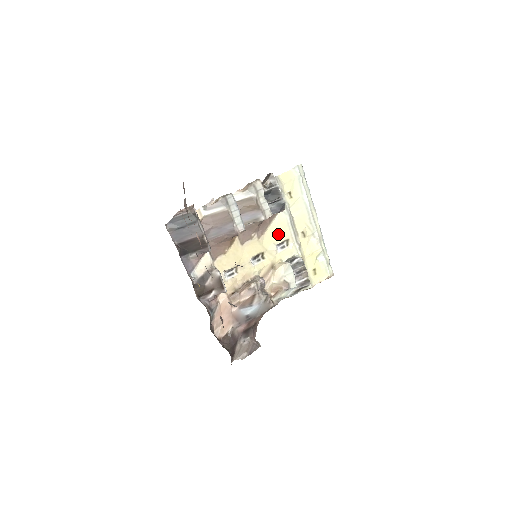
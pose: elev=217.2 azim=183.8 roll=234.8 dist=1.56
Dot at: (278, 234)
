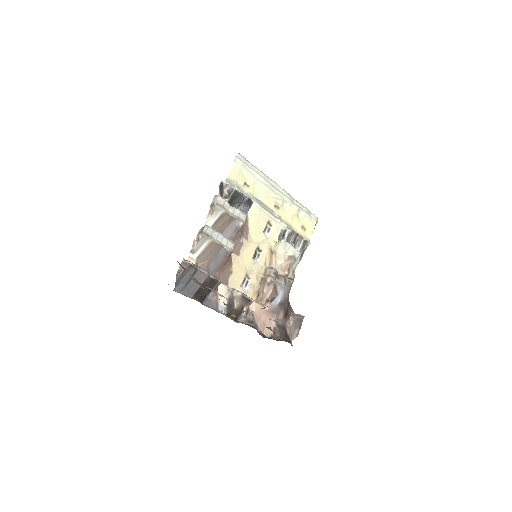
Dot at: (259, 224)
